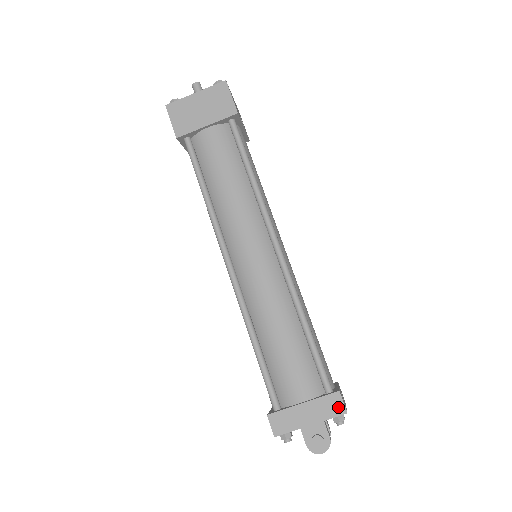
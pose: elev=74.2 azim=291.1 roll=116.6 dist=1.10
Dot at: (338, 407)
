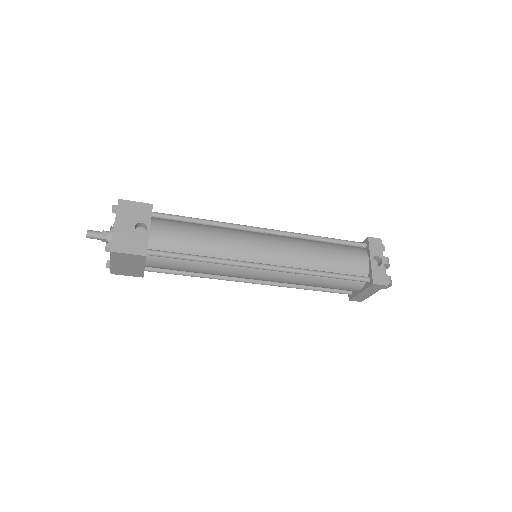
Dot at: (379, 287)
